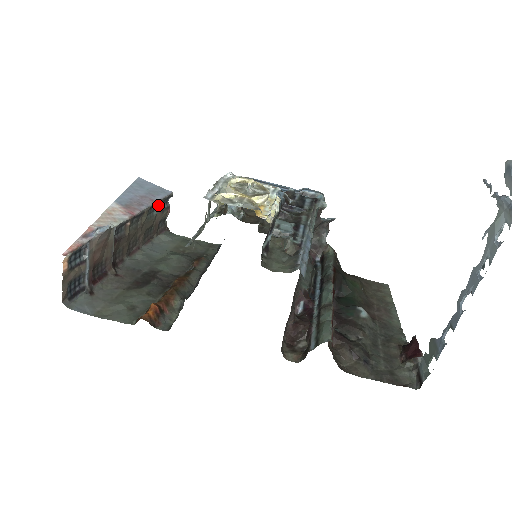
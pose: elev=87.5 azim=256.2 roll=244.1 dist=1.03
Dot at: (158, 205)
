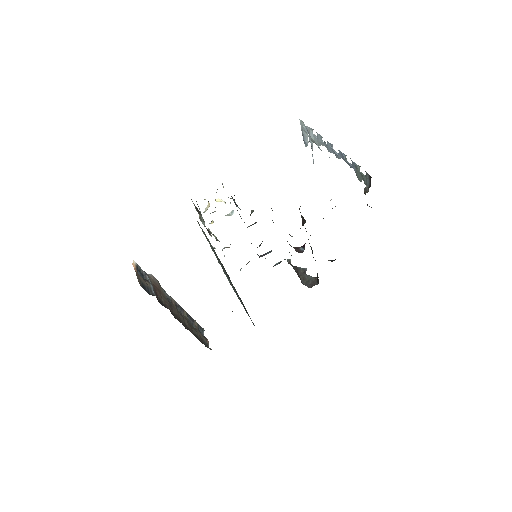
Dot at: (195, 325)
